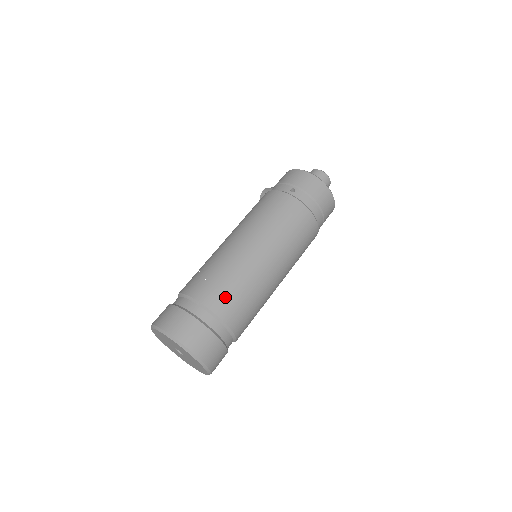
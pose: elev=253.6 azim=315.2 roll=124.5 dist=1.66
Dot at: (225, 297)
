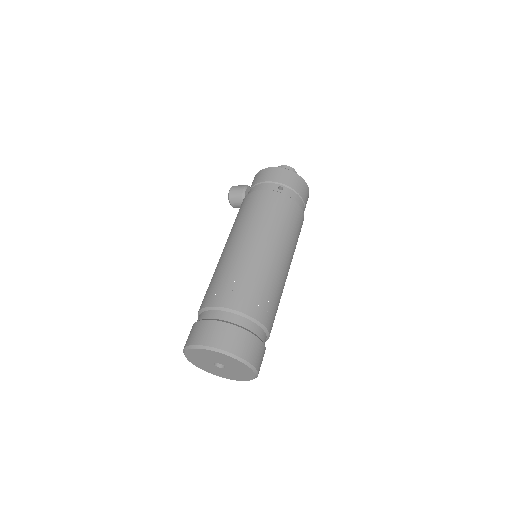
Dot at: (260, 302)
